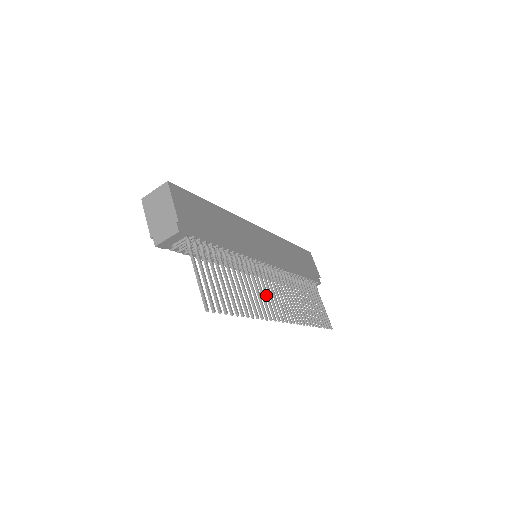
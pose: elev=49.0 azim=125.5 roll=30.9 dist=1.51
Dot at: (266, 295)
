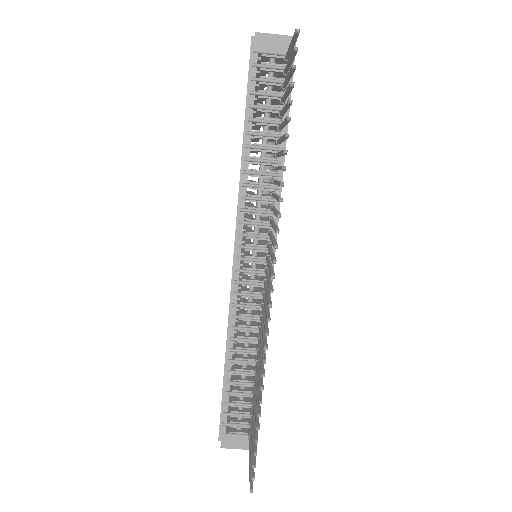
Dot at: (273, 237)
